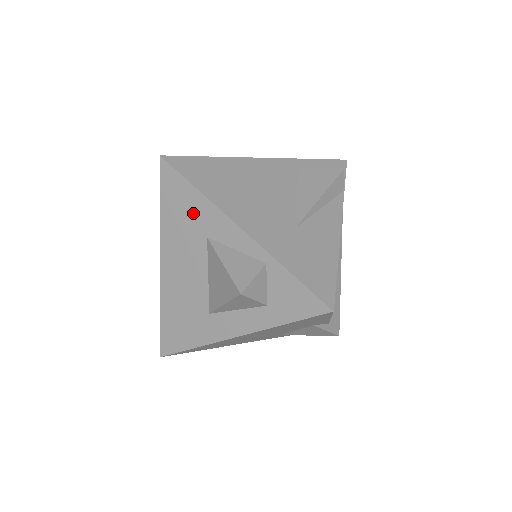
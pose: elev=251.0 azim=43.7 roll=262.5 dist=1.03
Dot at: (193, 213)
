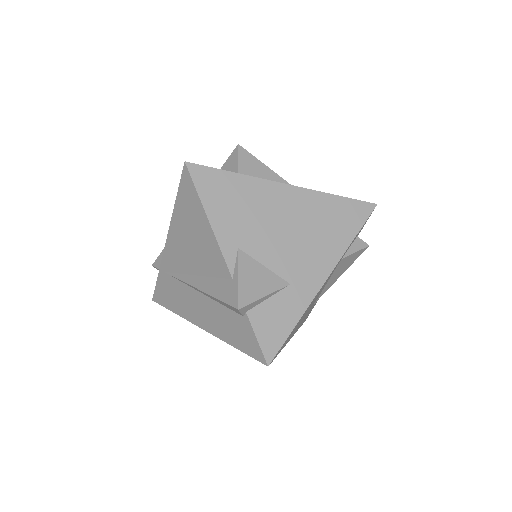
Dot at: occluded
